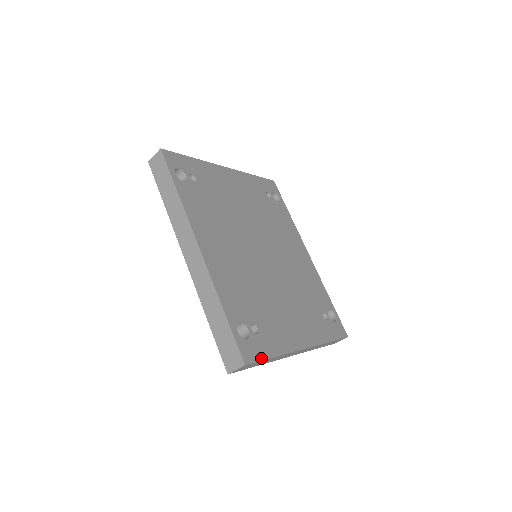
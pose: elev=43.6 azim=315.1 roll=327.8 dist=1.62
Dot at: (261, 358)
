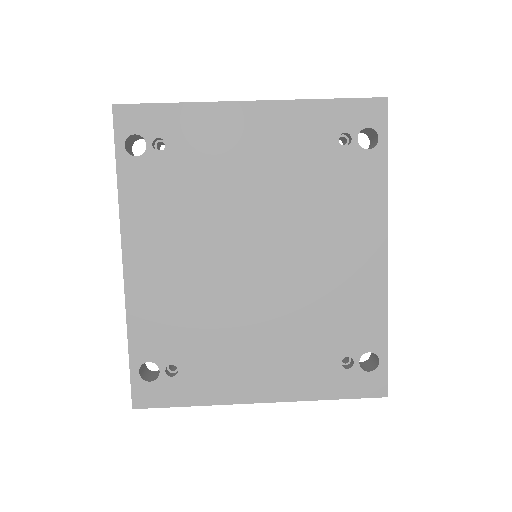
Dot at: (164, 405)
